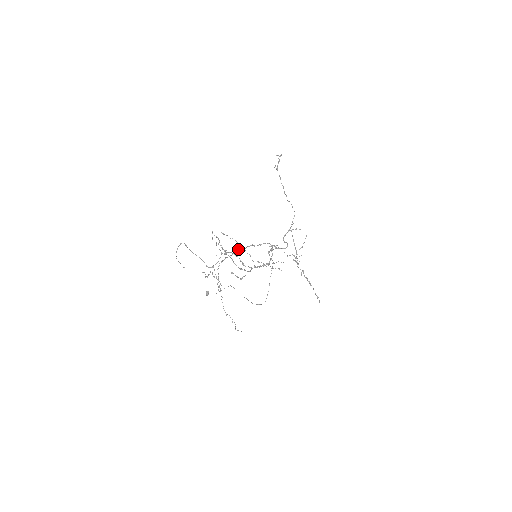
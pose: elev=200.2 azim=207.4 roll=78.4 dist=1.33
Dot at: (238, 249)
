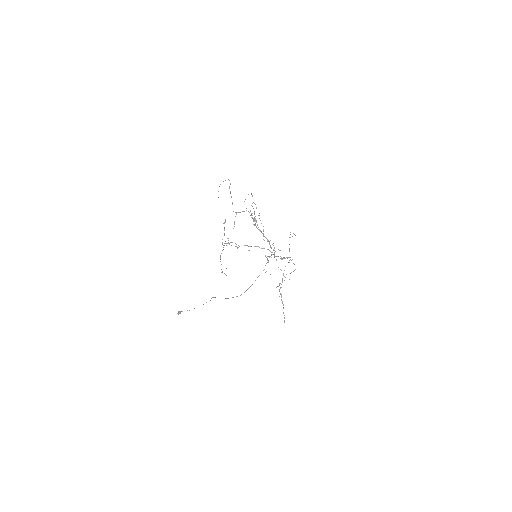
Dot at: (246, 245)
